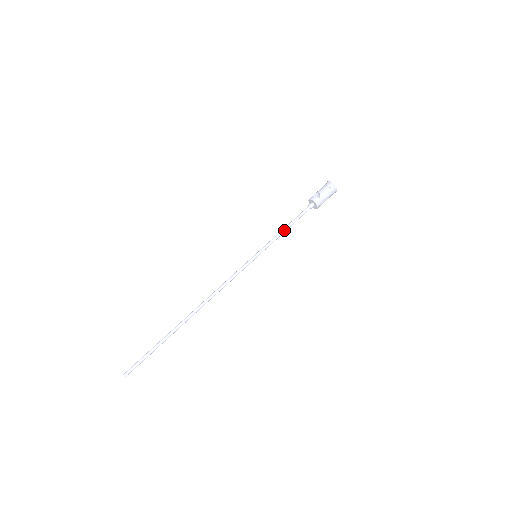
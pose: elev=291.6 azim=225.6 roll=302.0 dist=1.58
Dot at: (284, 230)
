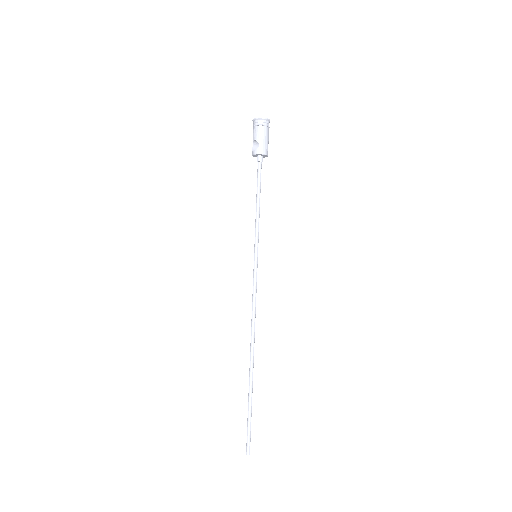
Dot at: (257, 208)
